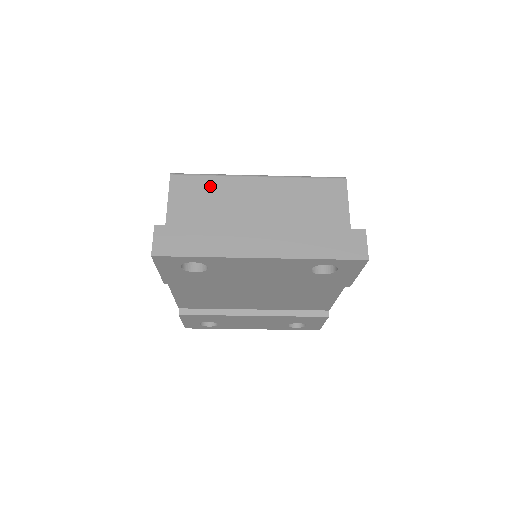
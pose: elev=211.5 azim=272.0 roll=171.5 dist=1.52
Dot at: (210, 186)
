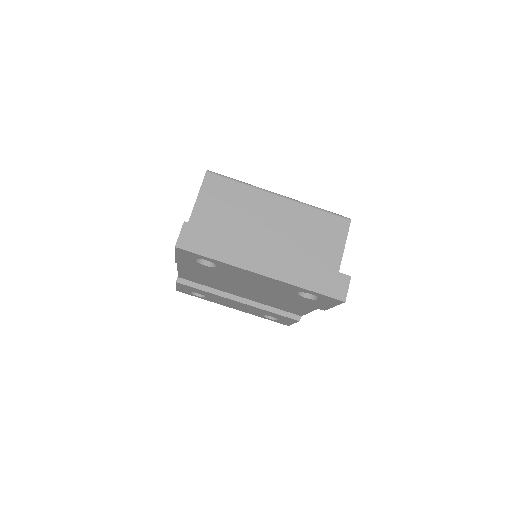
Dot at: (237, 192)
